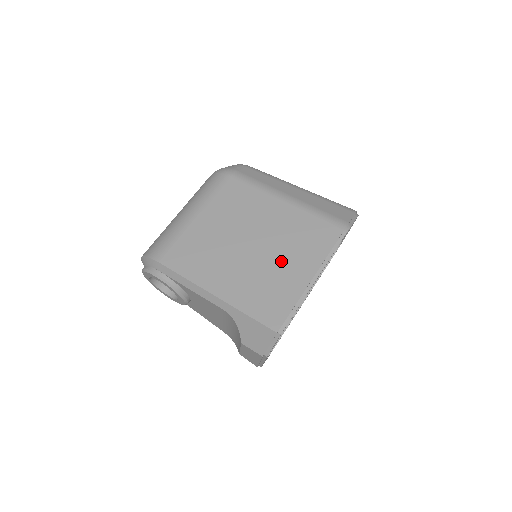
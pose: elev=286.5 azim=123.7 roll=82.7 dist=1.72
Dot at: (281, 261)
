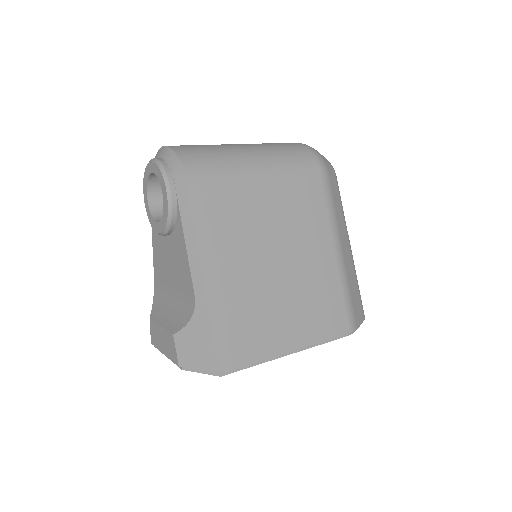
Dot at: (284, 307)
